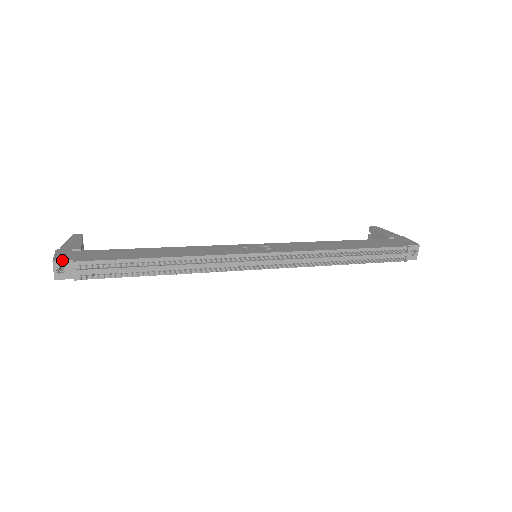
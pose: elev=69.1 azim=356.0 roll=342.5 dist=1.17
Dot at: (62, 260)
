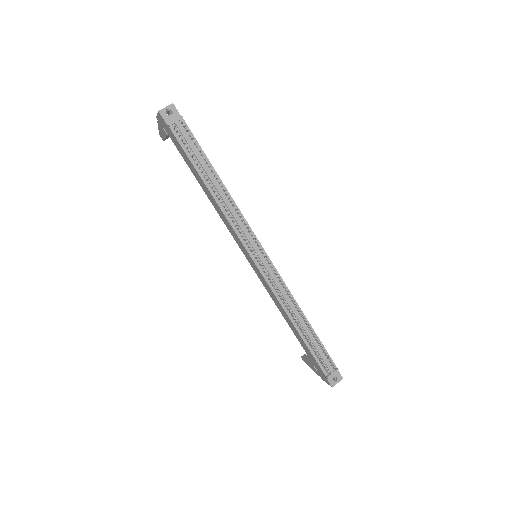
Dot at: occluded
